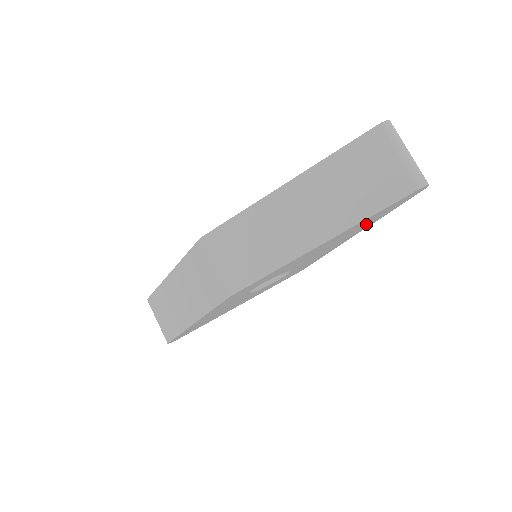
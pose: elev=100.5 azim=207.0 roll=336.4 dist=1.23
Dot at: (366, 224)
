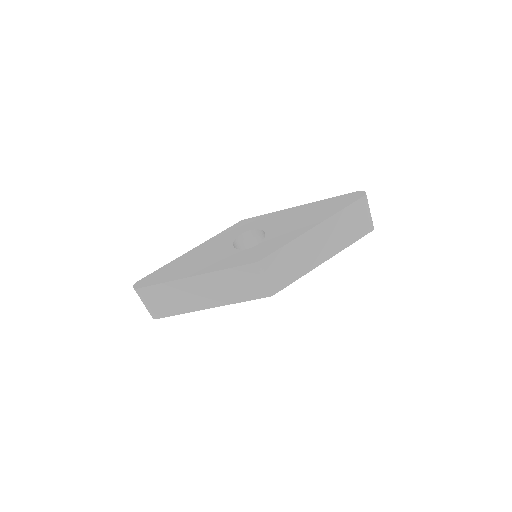
Dot at: occluded
